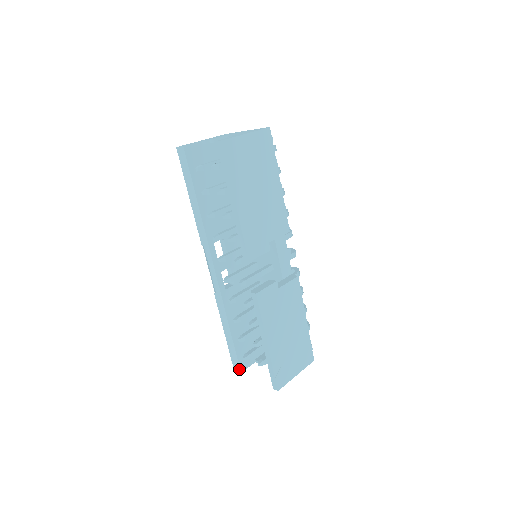
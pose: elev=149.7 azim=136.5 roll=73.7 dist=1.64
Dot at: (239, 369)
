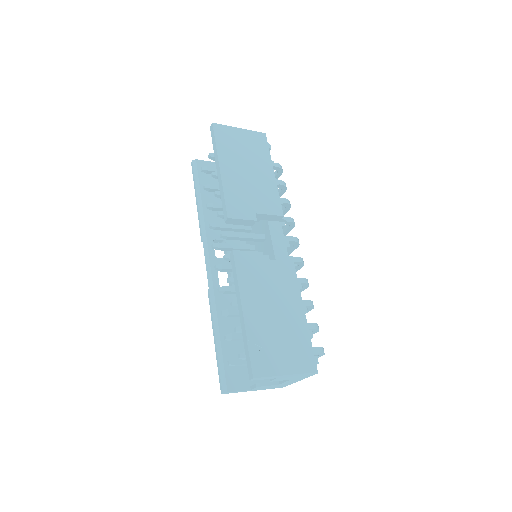
Dot at: (226, 387)
